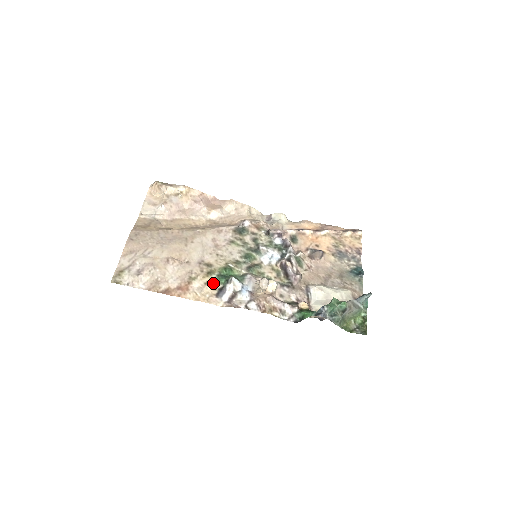
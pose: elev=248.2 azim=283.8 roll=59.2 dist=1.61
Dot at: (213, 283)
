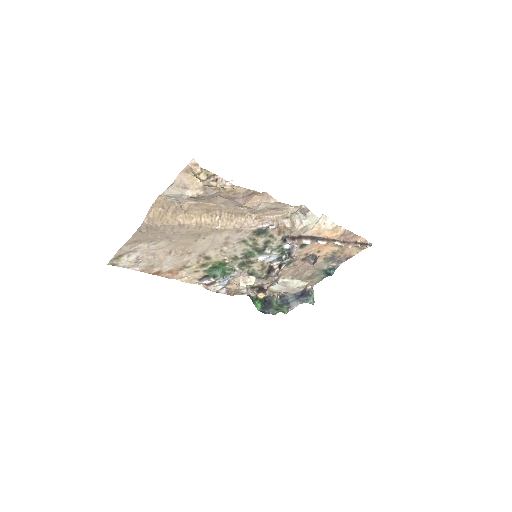
Dot at: (202, 272)
